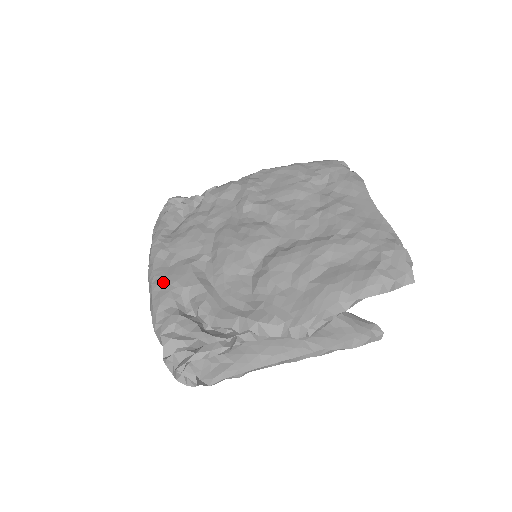
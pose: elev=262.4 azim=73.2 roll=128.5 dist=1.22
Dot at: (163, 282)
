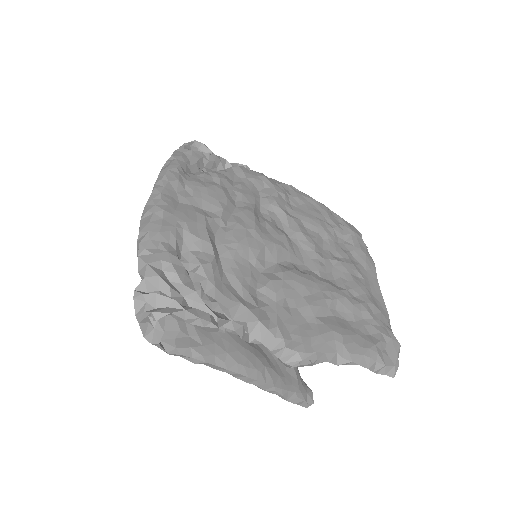
Dot at: (170, 212)
